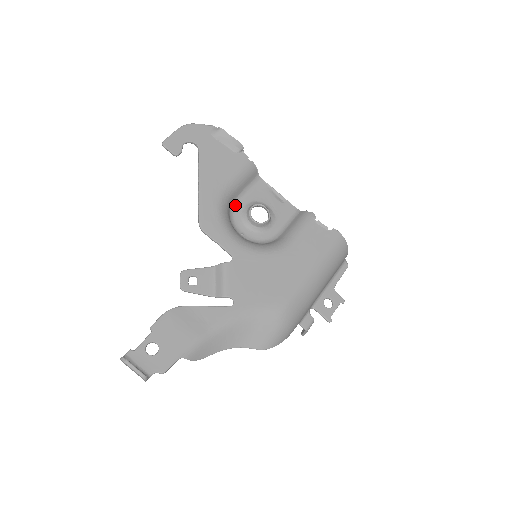
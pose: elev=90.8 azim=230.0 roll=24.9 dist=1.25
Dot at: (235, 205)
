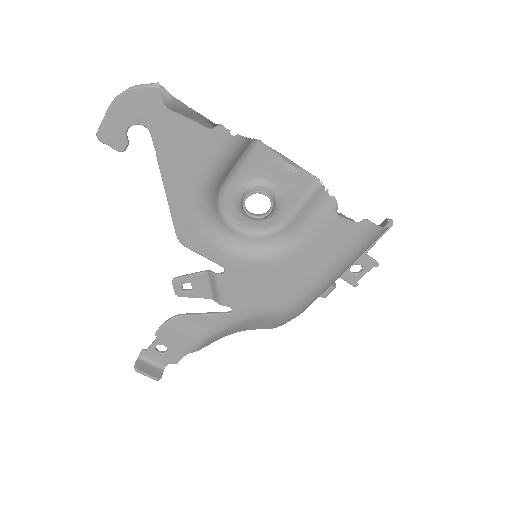
Dot at: (225, 189)
